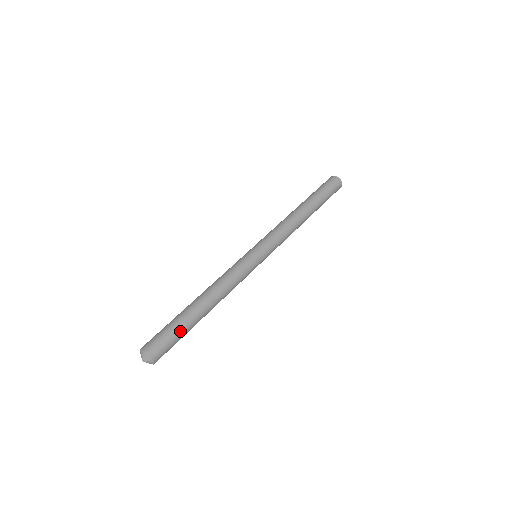
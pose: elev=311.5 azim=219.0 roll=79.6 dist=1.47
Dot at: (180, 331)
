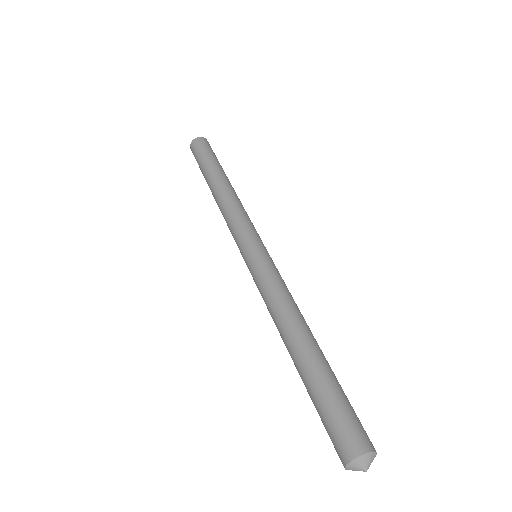
Dot at: (335, 391)
